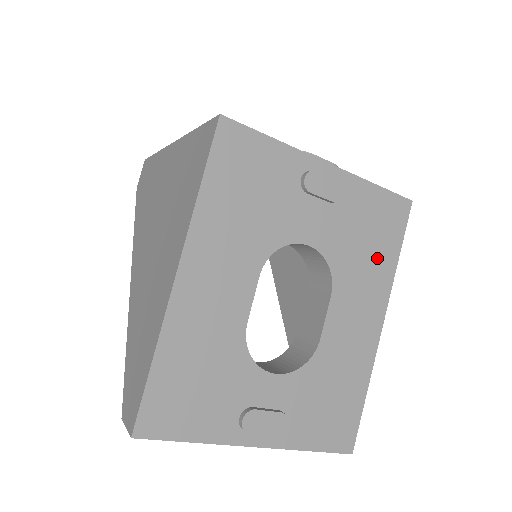
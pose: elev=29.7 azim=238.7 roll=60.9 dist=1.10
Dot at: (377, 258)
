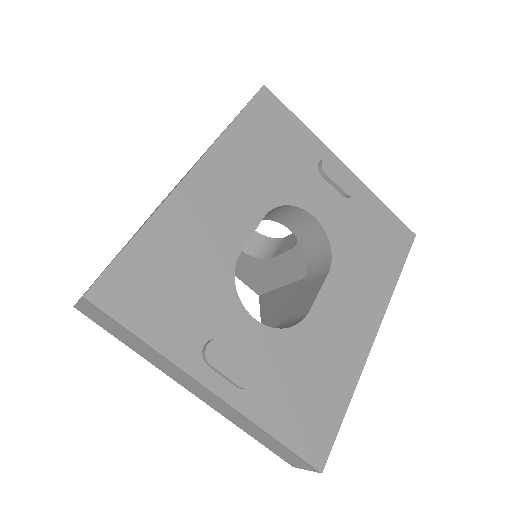
Dot at: (378, 266)
